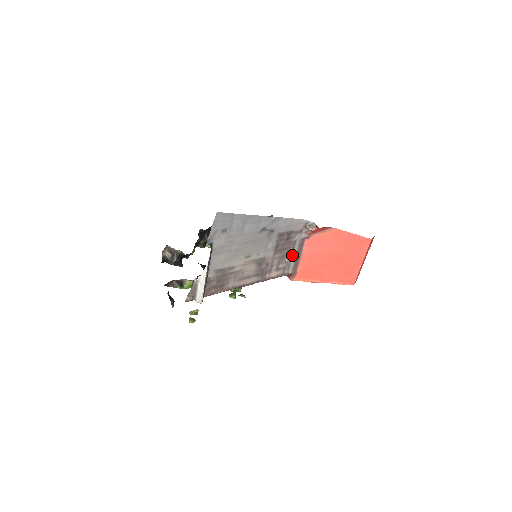
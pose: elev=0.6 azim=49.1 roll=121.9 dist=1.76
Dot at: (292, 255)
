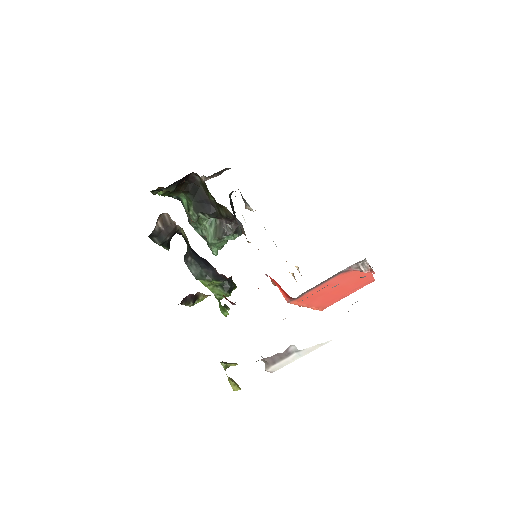
Dot at: occluded
